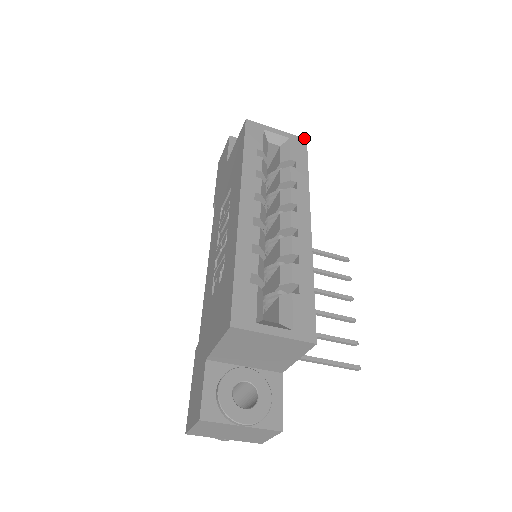
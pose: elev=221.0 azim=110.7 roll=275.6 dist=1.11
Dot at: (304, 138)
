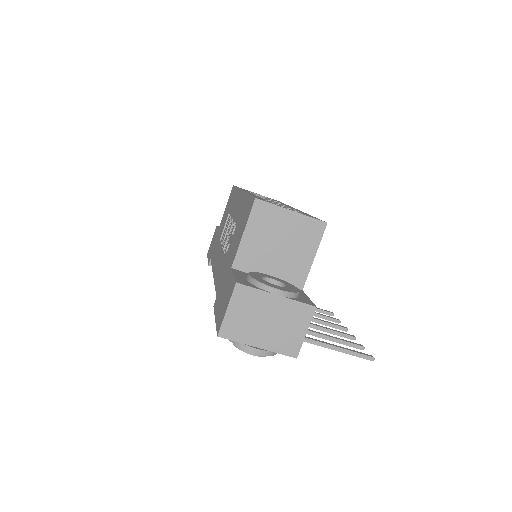
Dot at: occluded
